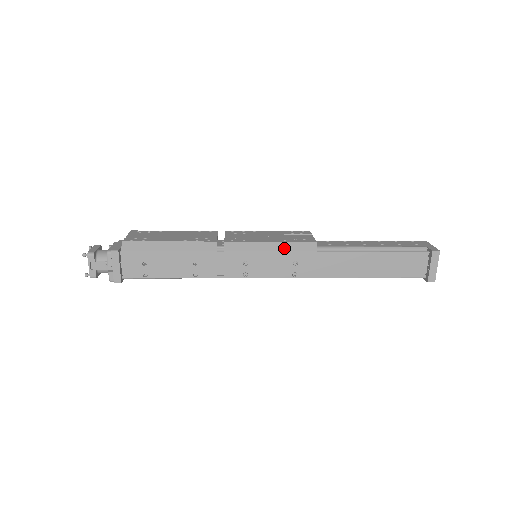
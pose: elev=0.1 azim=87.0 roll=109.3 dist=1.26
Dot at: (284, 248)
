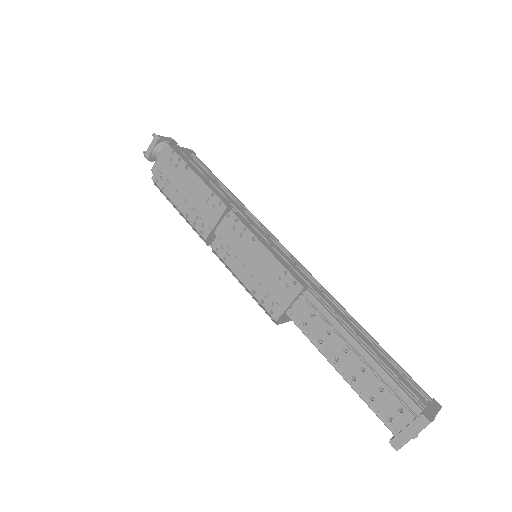
Dot at: (252, 295)
